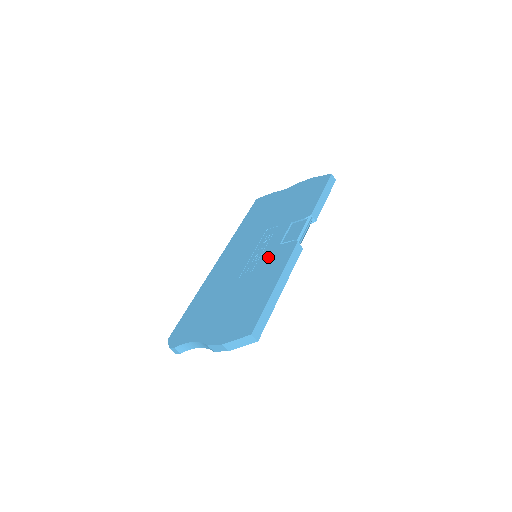
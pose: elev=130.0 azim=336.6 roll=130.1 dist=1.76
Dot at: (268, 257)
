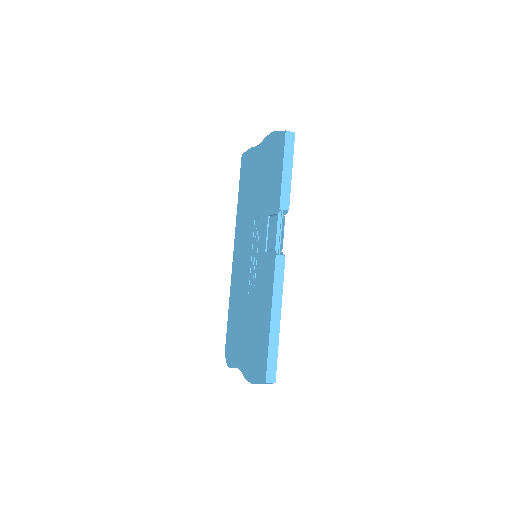
Dot at: (261, 270)
